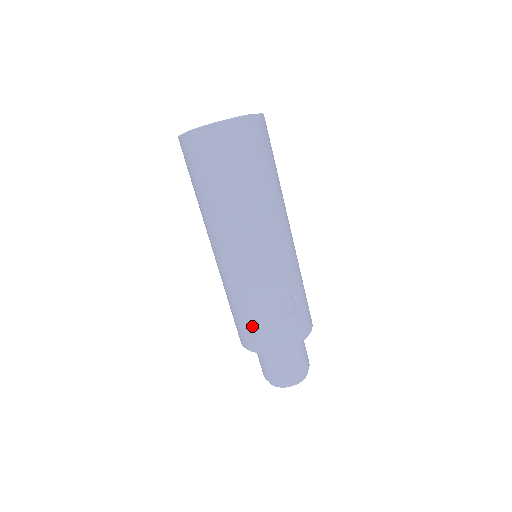
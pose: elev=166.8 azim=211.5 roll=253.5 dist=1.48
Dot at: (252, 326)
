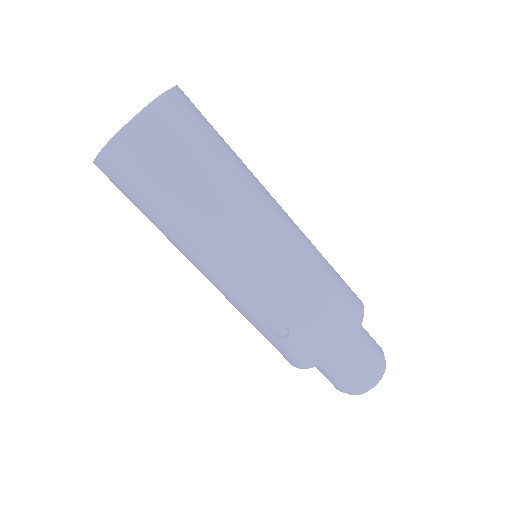
Dot at: occluded
